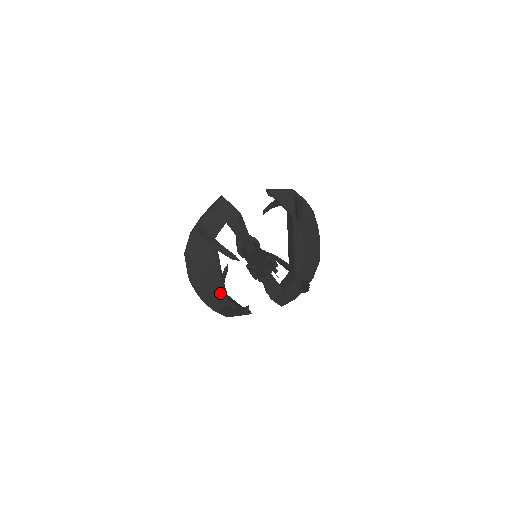
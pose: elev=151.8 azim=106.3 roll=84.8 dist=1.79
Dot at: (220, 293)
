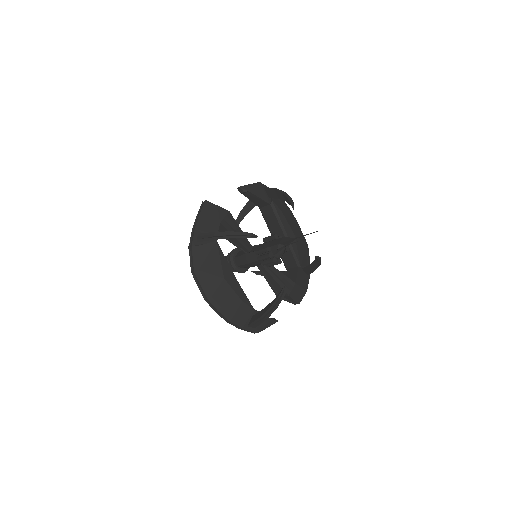
Dot at: (244, 301)
